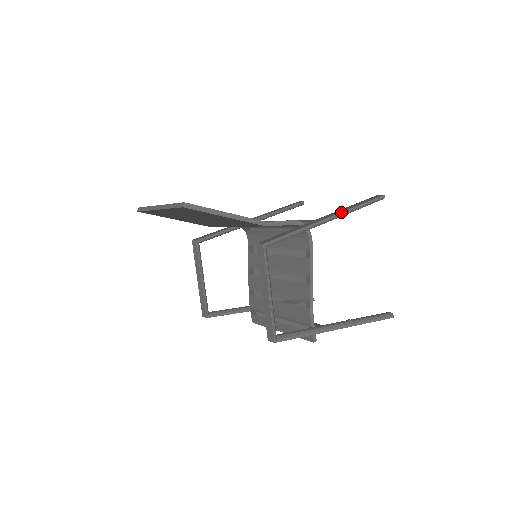
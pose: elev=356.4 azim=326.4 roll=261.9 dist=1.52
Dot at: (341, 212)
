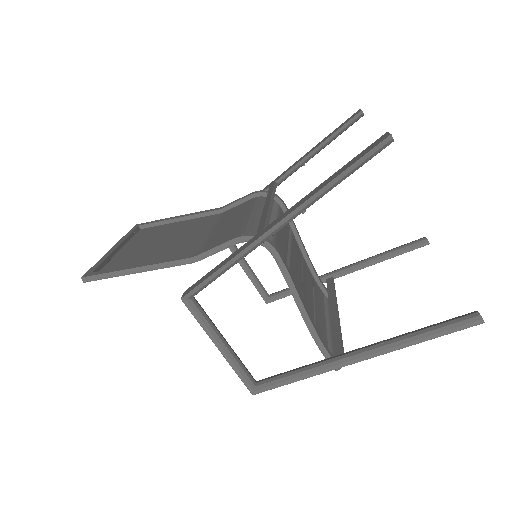
Dot at: (295, 209)
